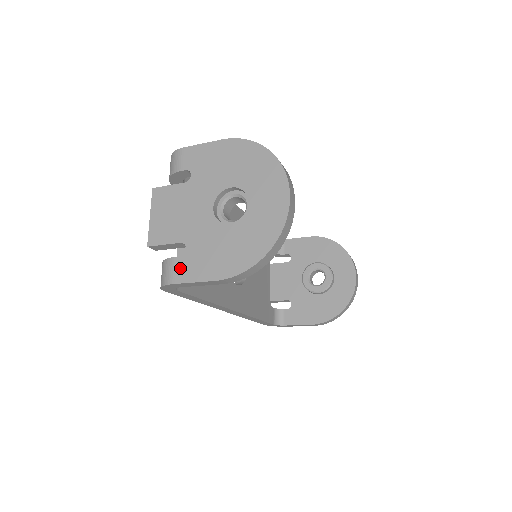
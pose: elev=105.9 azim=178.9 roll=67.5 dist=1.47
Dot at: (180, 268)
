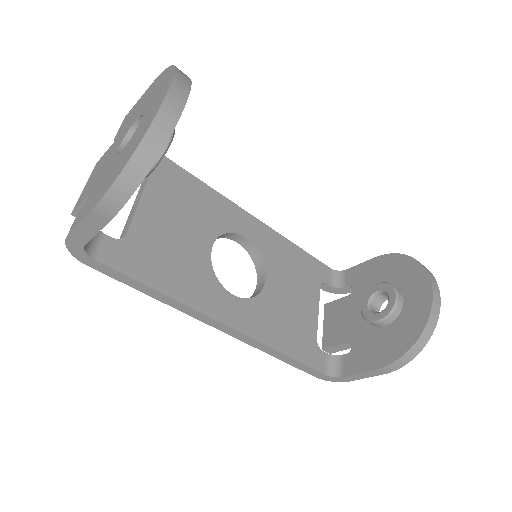
Dot at: (77, 217)
